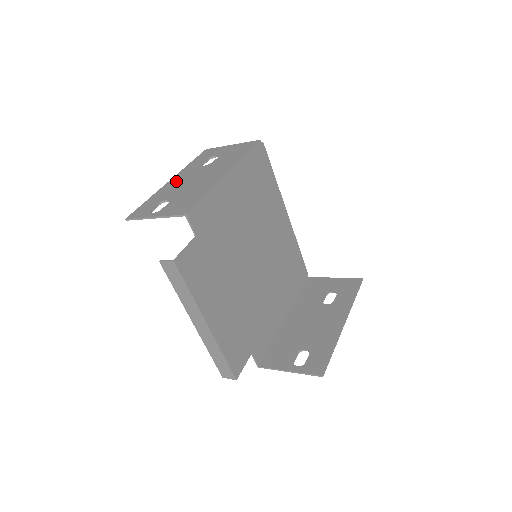
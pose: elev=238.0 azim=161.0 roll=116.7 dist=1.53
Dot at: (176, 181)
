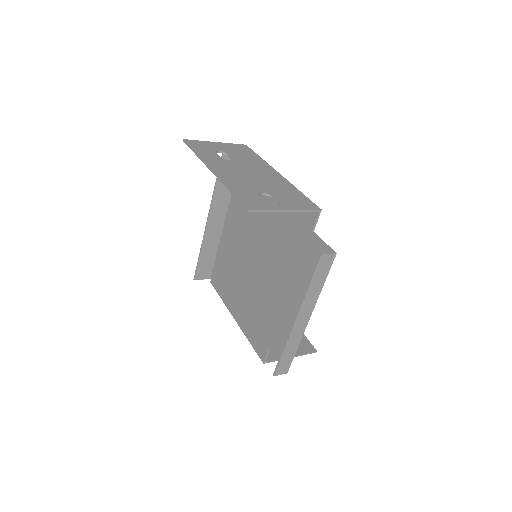
Dot at: (227, 172)
